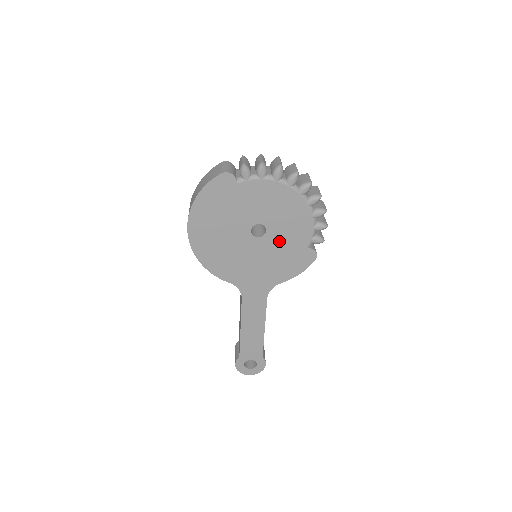
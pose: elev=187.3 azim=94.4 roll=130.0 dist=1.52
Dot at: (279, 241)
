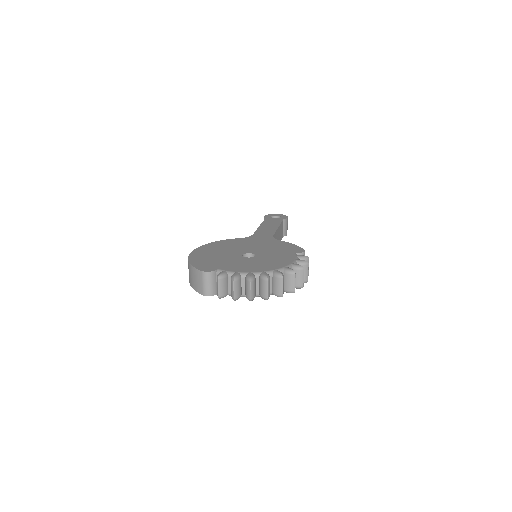
Dot at: occluded
